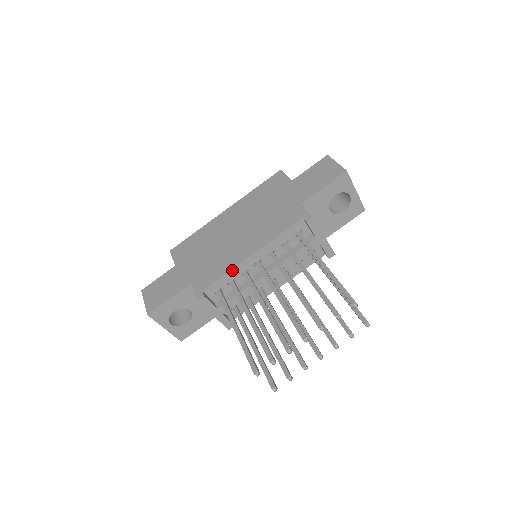
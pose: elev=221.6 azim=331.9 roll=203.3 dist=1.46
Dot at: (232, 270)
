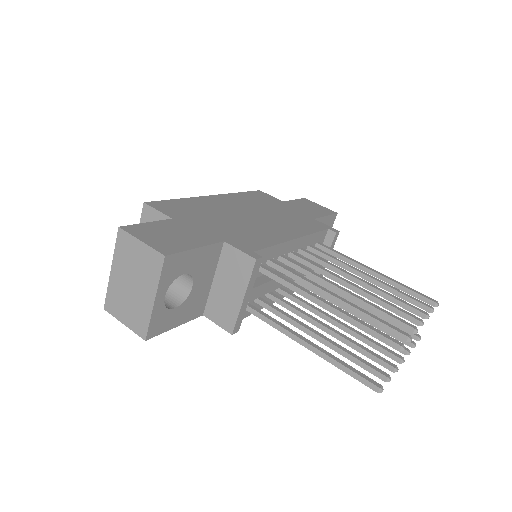
Dot at: (280, 245)
